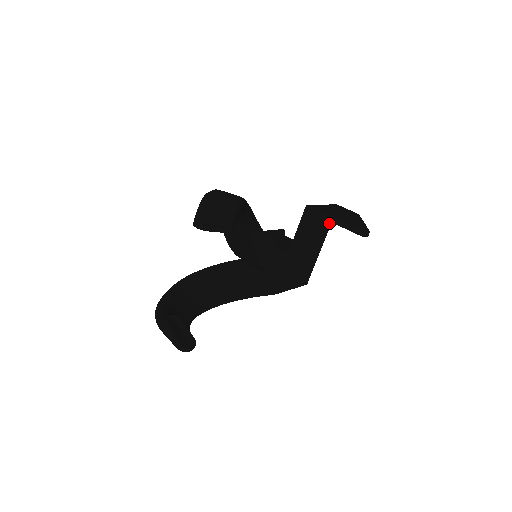
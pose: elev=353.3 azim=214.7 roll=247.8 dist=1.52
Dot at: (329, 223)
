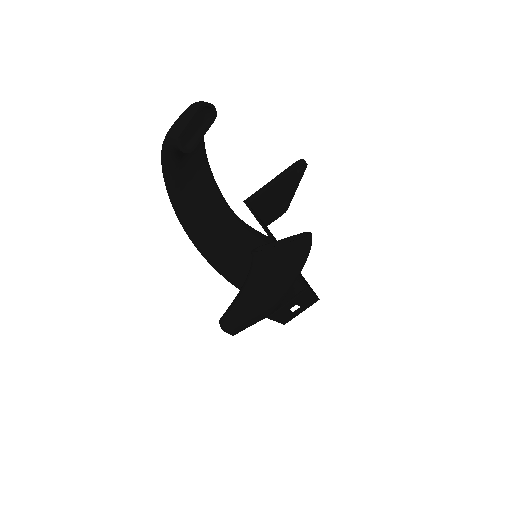
Dot at: occluded
